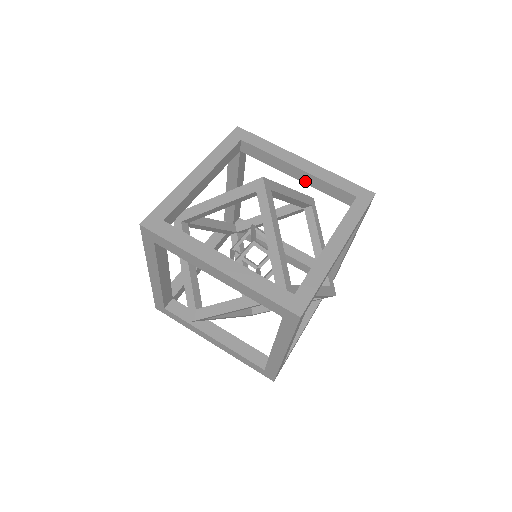
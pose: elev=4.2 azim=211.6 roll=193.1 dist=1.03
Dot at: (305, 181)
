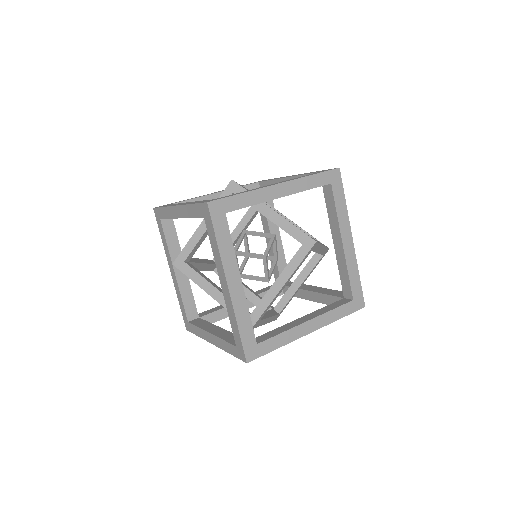
Dot at: (337, 253)
